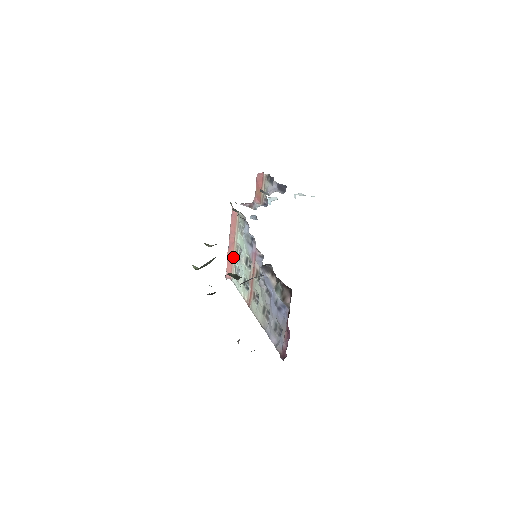
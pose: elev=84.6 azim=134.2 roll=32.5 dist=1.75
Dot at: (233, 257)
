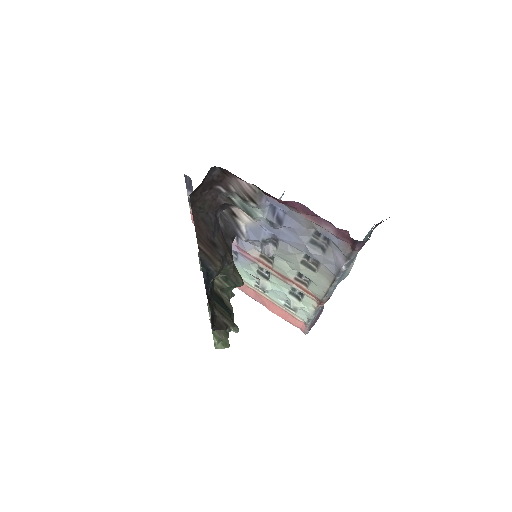
Dot at: (274, 304)
